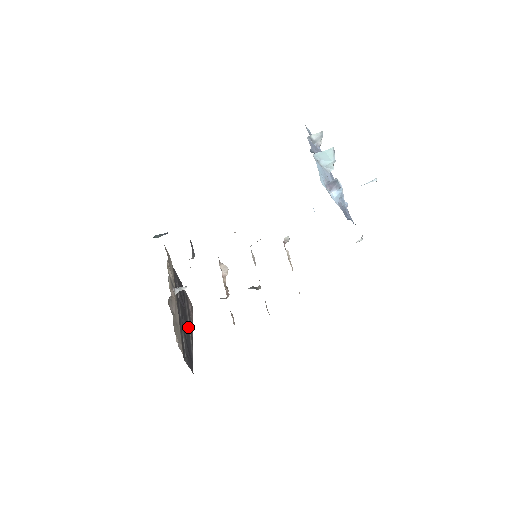
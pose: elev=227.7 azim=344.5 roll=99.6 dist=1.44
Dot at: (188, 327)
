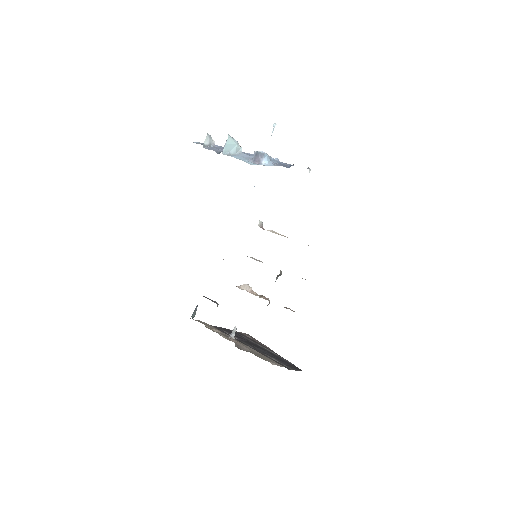
Dot at: (264, 349)
